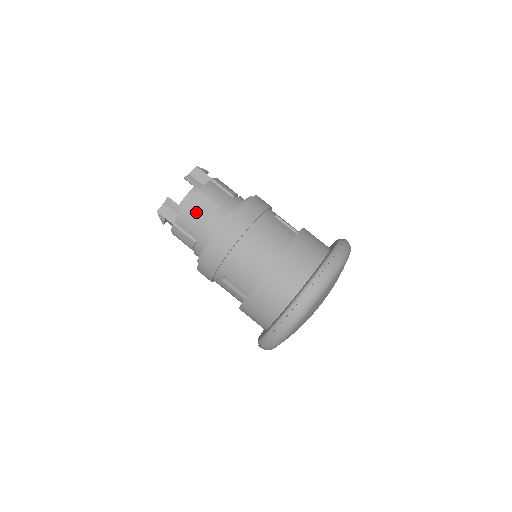
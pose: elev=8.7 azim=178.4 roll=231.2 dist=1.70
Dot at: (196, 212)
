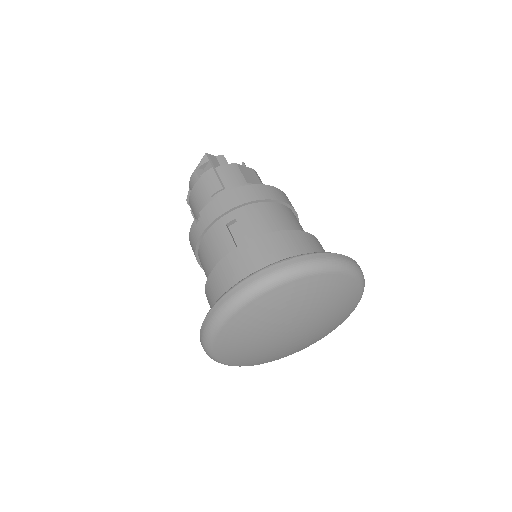
Dot at: (243, 173)
